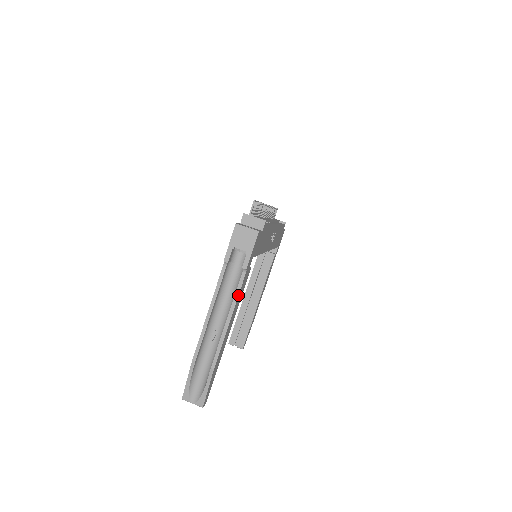
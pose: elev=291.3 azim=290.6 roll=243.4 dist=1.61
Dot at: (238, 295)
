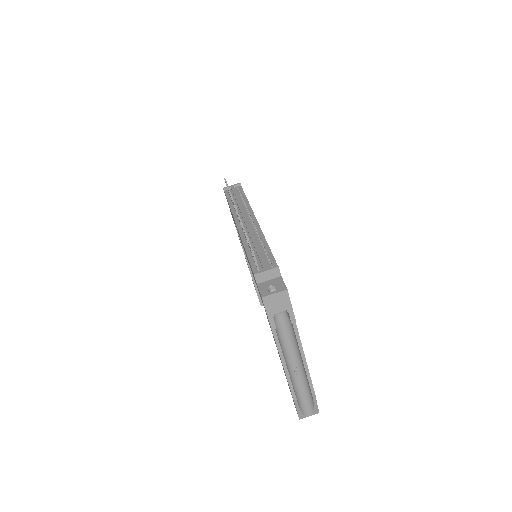
Dot at: (300, 340)
